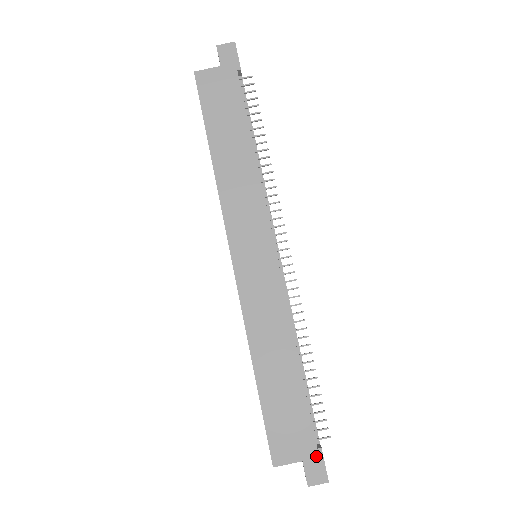
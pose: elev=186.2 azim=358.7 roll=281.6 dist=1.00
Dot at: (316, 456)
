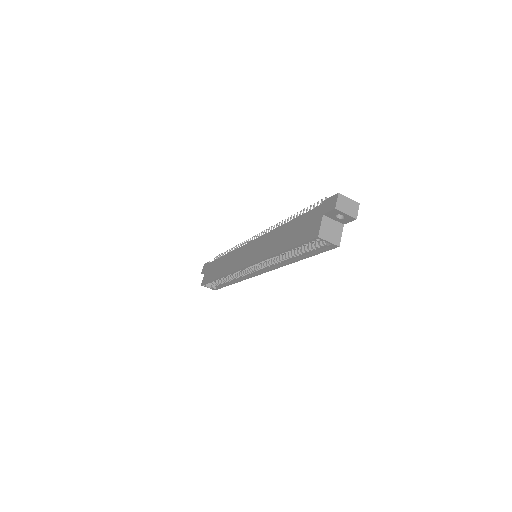
Dot at: (324, 205)
